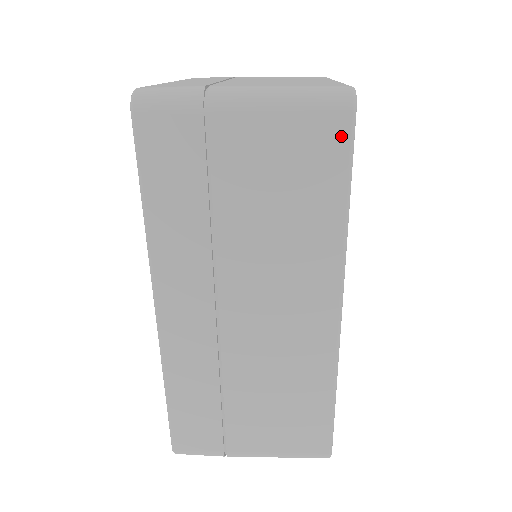
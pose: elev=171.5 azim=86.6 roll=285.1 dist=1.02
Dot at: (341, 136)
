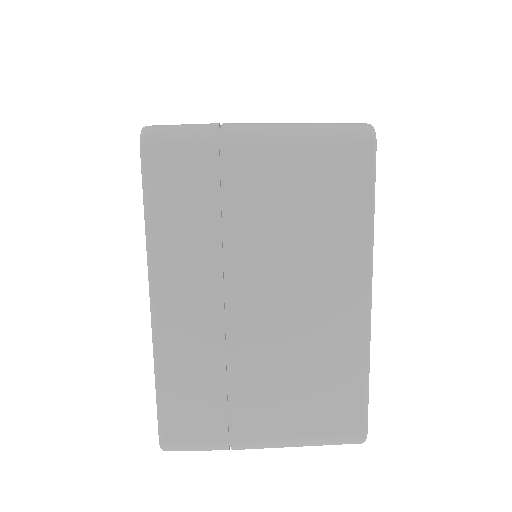
Dot at: occluded
